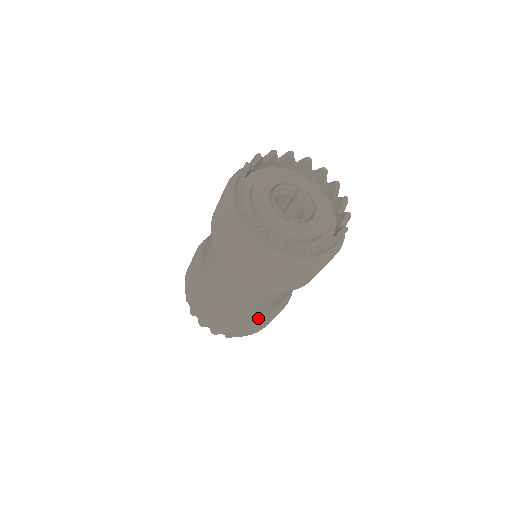
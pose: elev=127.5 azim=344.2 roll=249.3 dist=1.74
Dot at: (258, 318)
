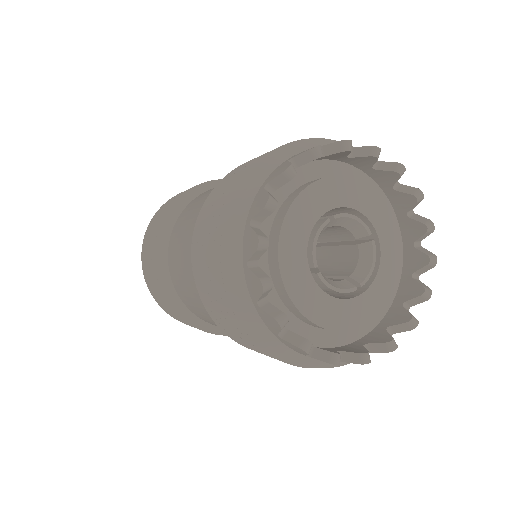
Dot at: occluded
